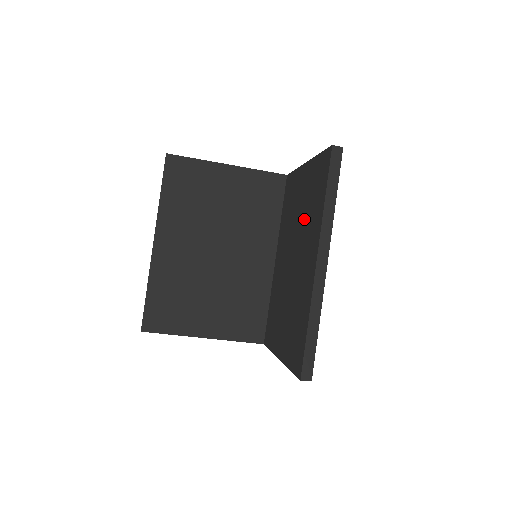
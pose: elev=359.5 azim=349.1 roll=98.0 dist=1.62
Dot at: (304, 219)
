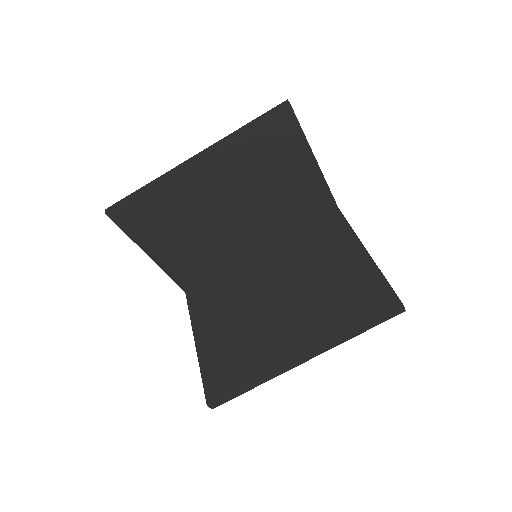
Dot at: (321, 294)
